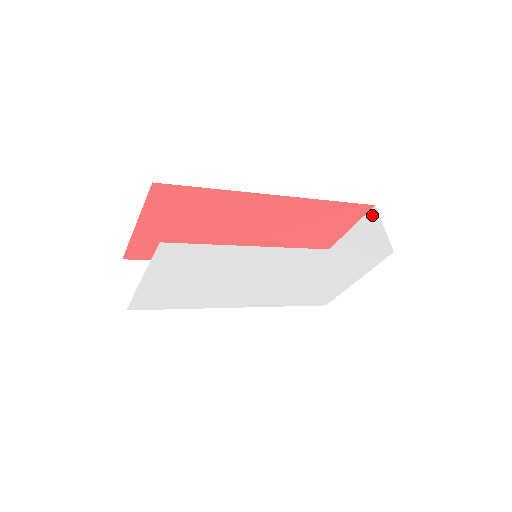
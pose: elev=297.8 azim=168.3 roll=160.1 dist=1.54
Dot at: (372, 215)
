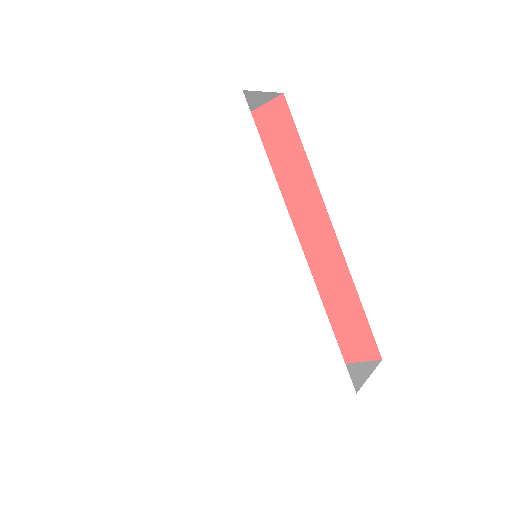
Dot at: (370, 364)
